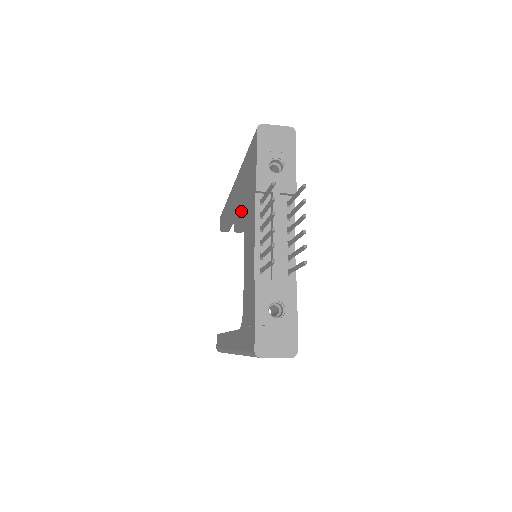
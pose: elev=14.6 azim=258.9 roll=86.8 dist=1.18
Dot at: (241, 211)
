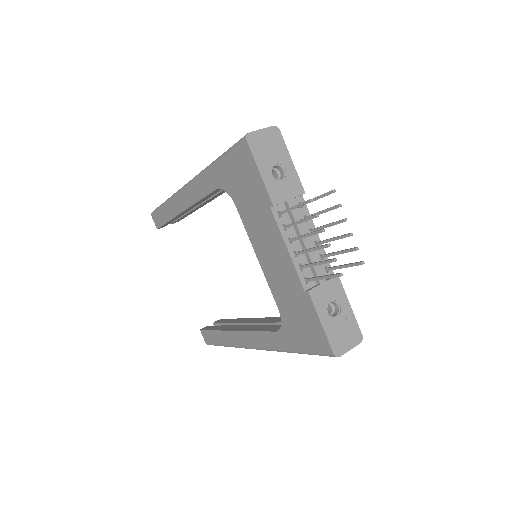
Dot at: occluded
